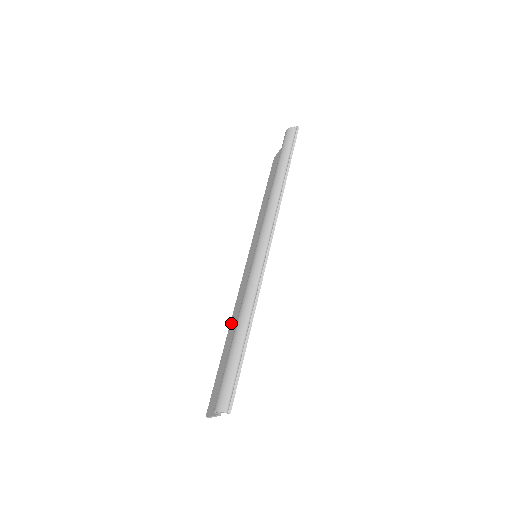
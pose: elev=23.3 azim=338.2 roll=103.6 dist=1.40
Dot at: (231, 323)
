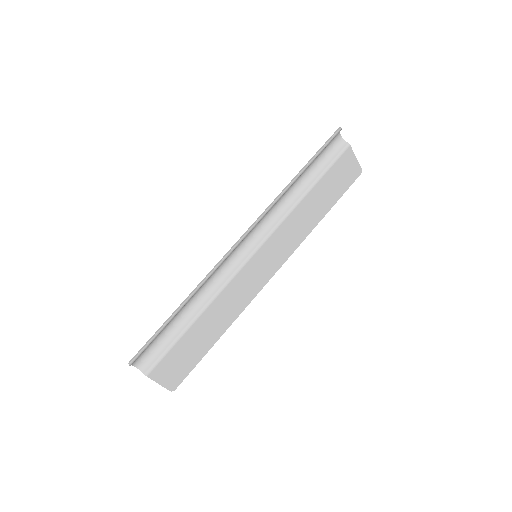
Dot at: (229, 319)
